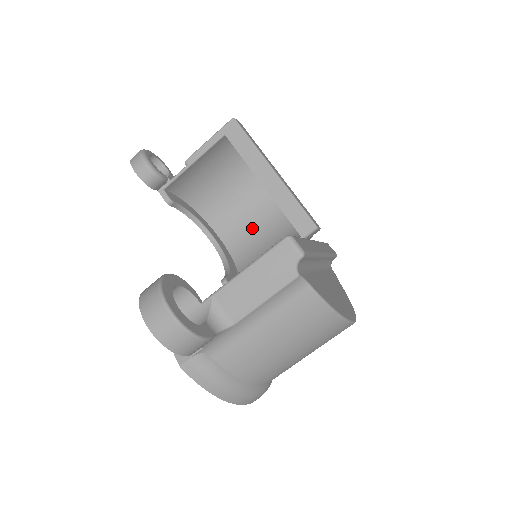
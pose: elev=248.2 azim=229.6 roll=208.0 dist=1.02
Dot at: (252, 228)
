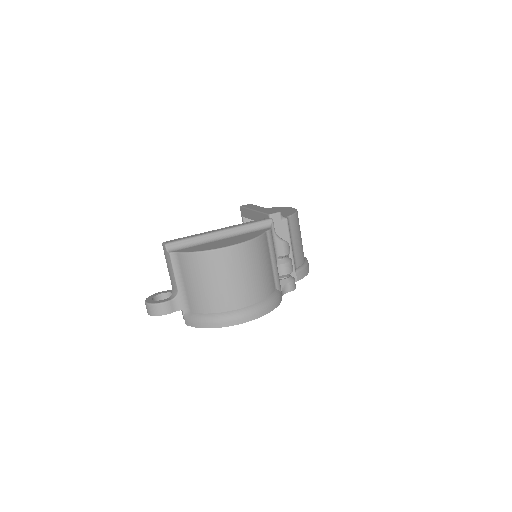
Dot at: occluded
